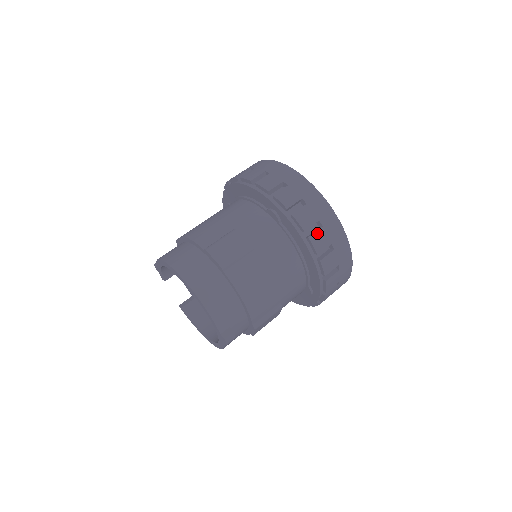
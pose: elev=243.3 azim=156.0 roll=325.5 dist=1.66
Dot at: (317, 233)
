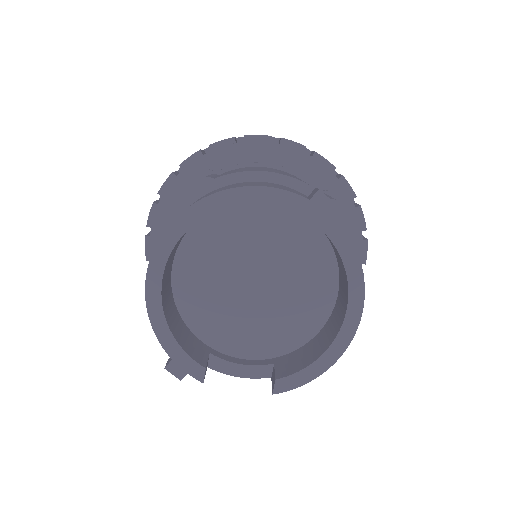
Dot at: occluded
